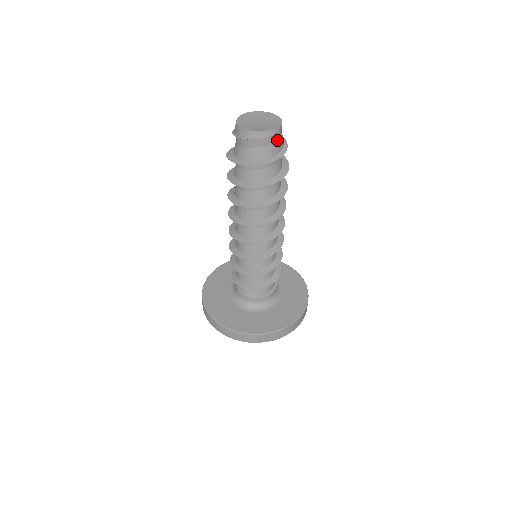
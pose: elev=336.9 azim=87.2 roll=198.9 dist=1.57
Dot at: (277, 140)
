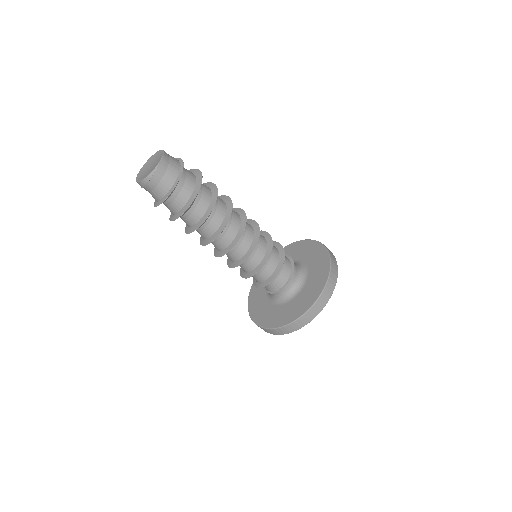
Dot at: (162, 179)
